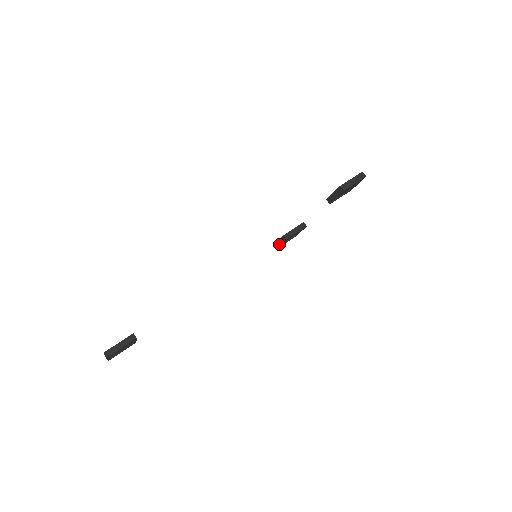
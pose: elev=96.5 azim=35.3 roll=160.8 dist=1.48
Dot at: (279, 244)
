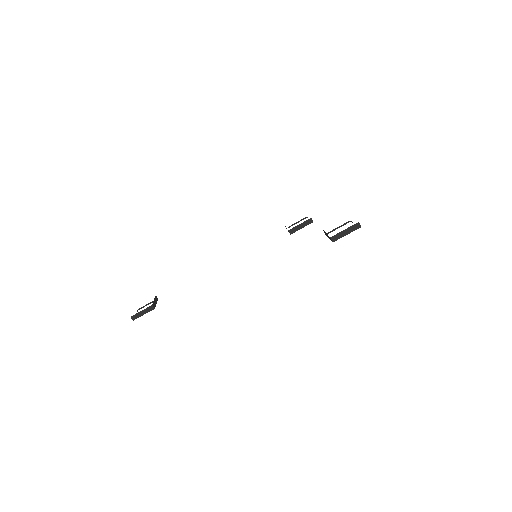
Dot at: occluded
